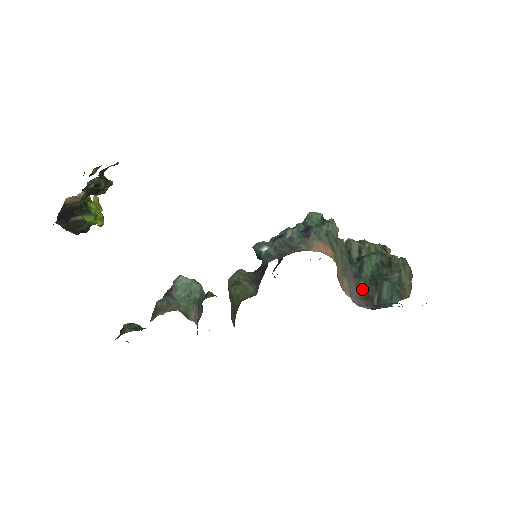
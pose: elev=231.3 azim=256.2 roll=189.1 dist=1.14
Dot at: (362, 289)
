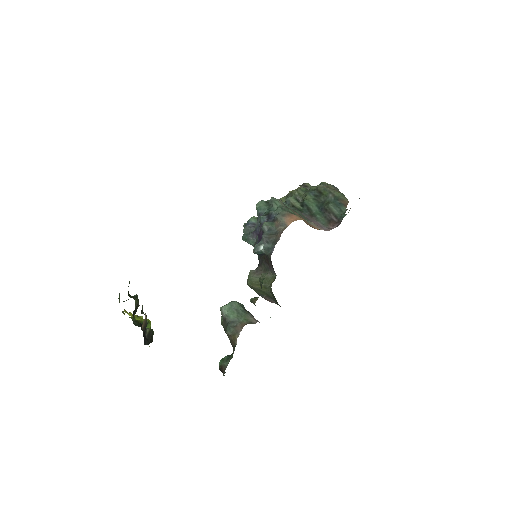
Dot at: (322, 220)
